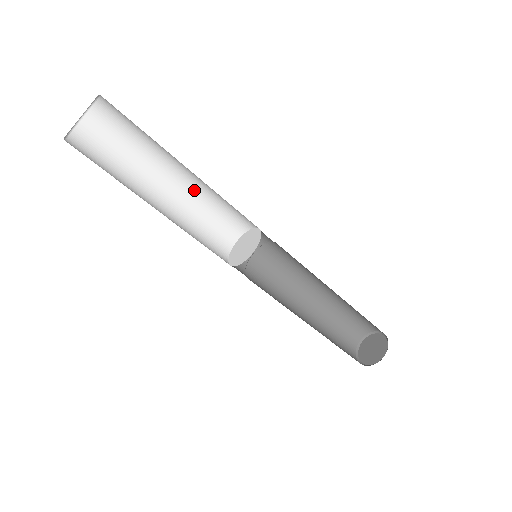
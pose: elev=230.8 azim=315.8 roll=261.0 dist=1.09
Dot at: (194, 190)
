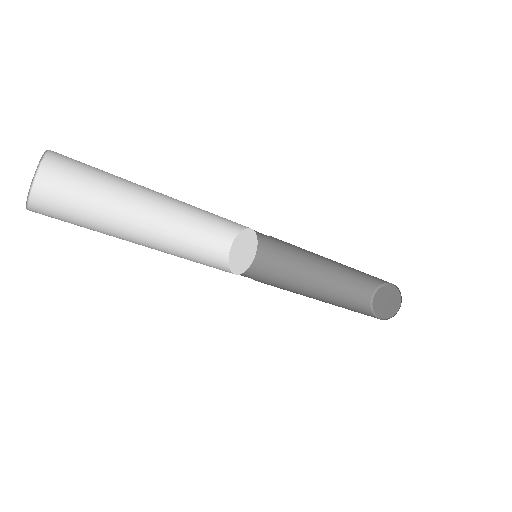
Dot at: (177, 208)
